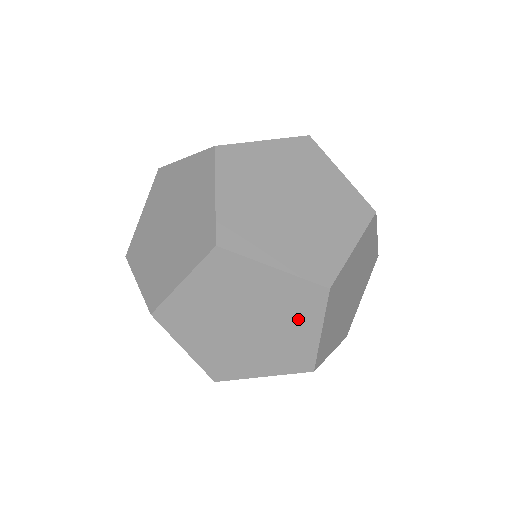
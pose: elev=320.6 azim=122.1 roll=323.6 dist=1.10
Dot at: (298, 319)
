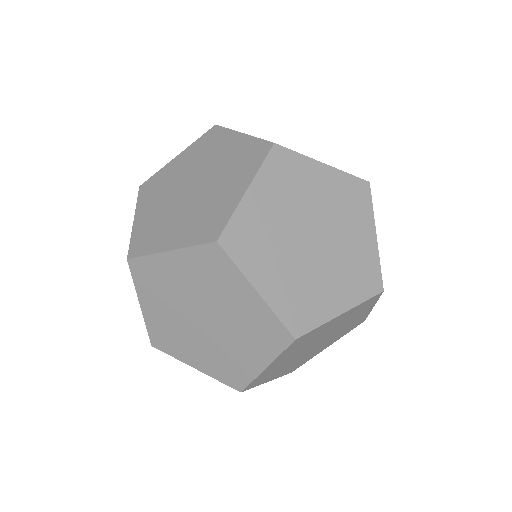
Dot at: occluded
